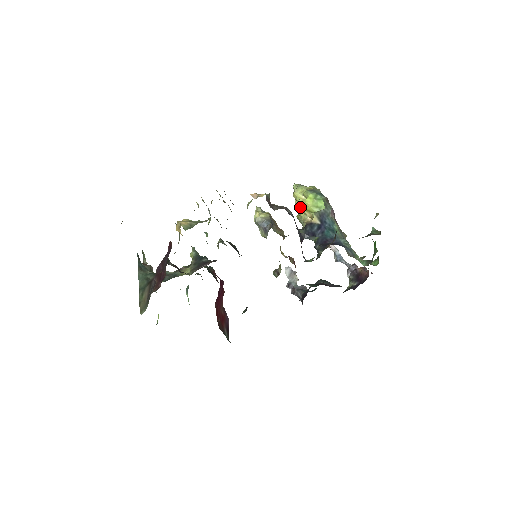
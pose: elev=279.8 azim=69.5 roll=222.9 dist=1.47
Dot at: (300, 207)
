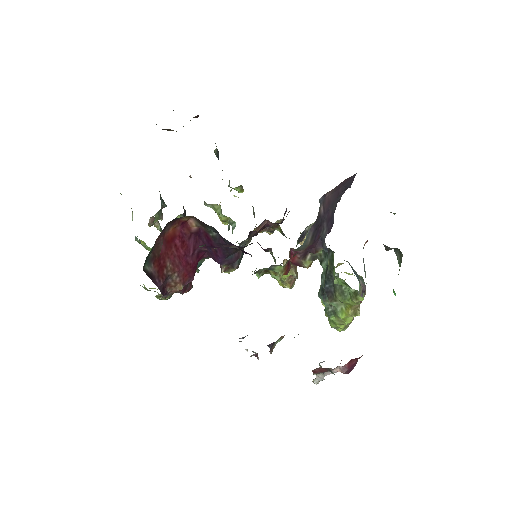
Dot at: occluded
